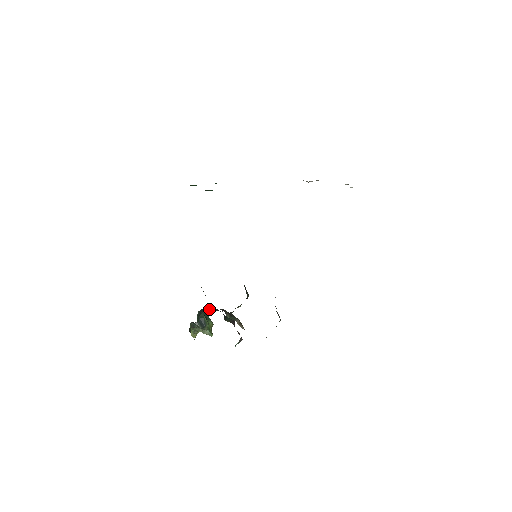
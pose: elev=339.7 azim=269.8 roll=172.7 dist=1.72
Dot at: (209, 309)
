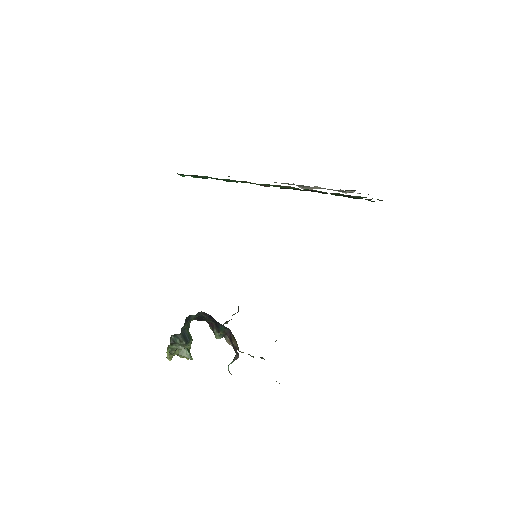
Dot at: (189, 325)
